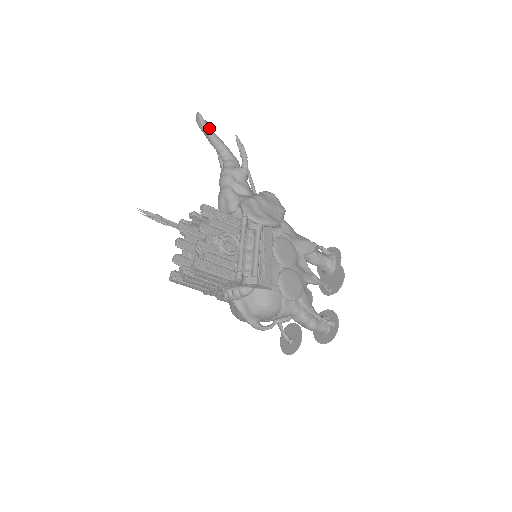
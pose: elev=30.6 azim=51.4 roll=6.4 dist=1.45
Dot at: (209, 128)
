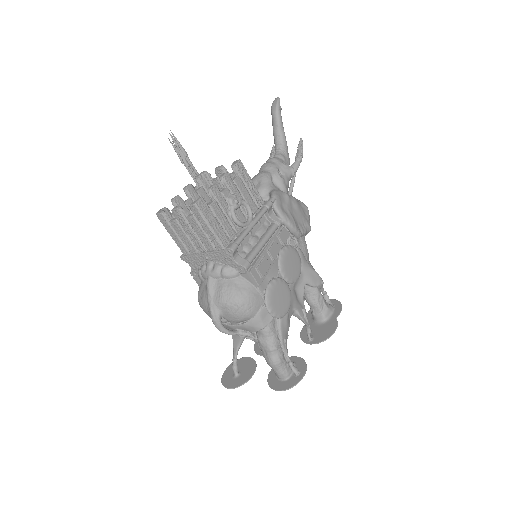
Dot at: (280, 115)
